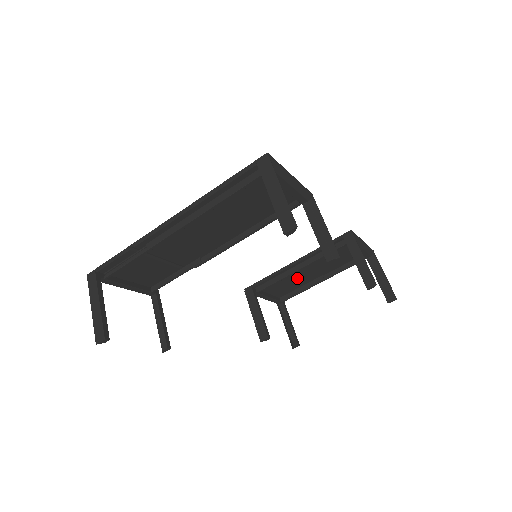
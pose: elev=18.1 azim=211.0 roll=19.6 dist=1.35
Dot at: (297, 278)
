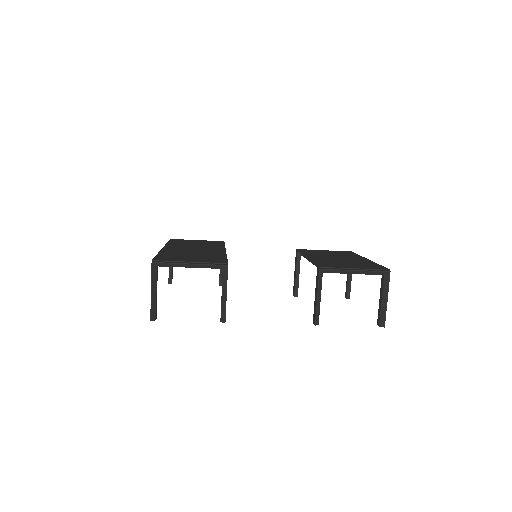
Dot at: occluded
